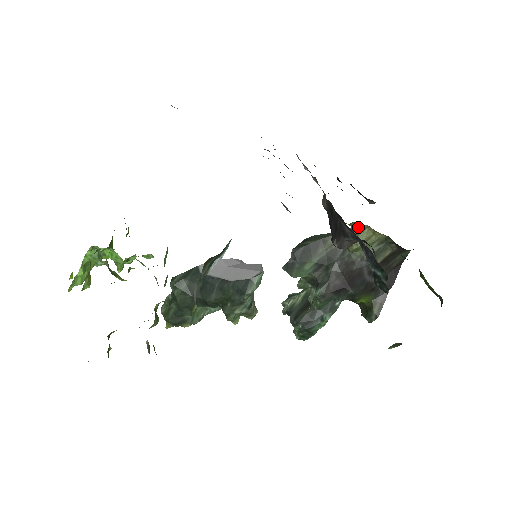
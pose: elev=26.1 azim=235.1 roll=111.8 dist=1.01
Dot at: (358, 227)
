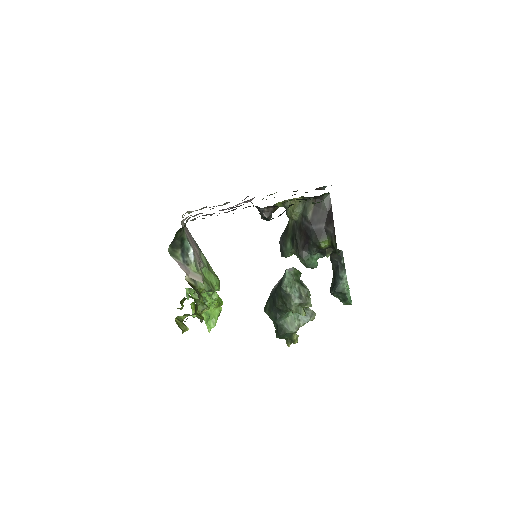
Dot at: (285, 204)
